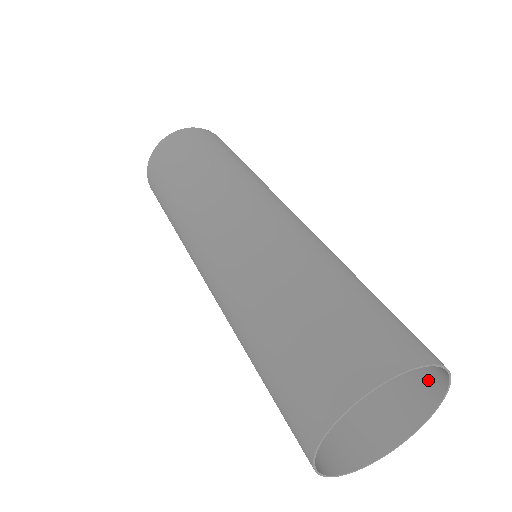
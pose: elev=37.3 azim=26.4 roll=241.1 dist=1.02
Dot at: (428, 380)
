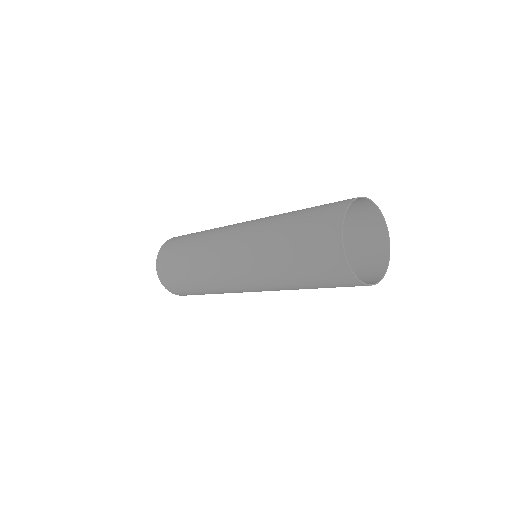
Dot at: (371, 217)
